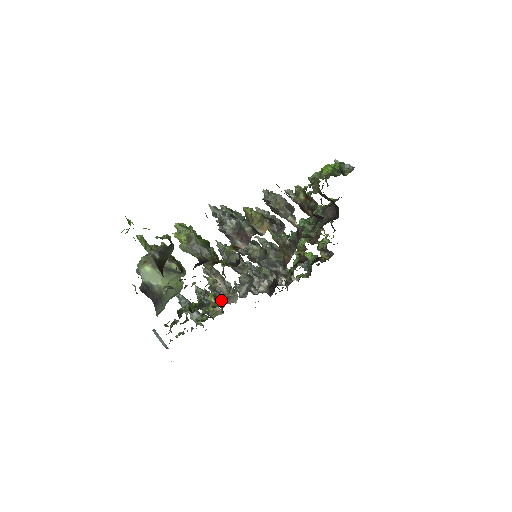
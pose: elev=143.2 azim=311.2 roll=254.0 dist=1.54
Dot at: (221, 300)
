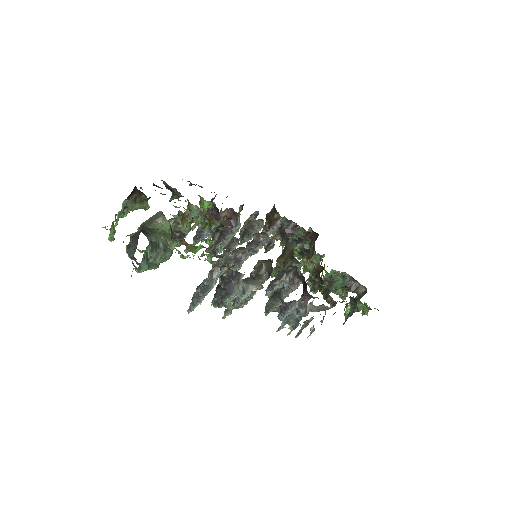
Dot at: occluded
